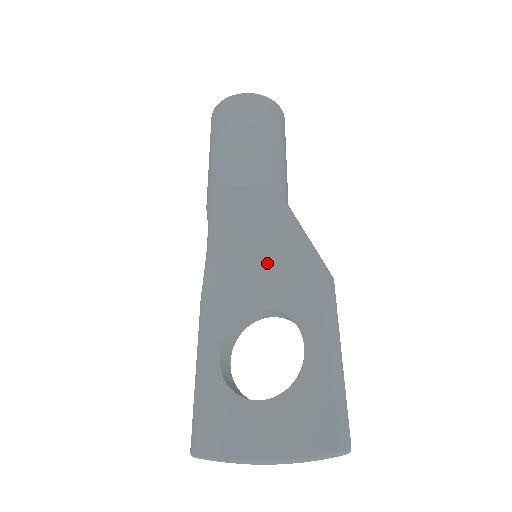
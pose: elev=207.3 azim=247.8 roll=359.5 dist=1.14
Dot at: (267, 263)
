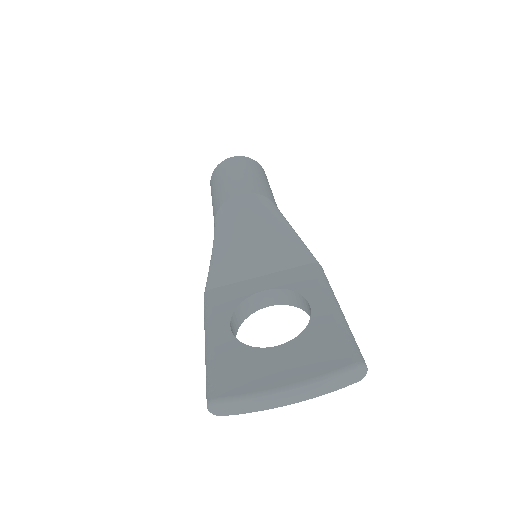
Dot at: (268, 256)
